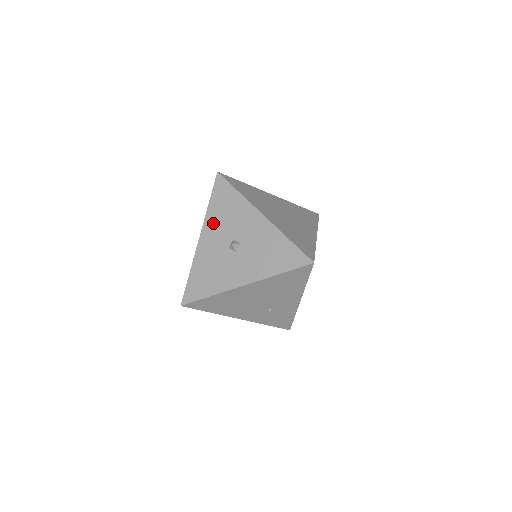
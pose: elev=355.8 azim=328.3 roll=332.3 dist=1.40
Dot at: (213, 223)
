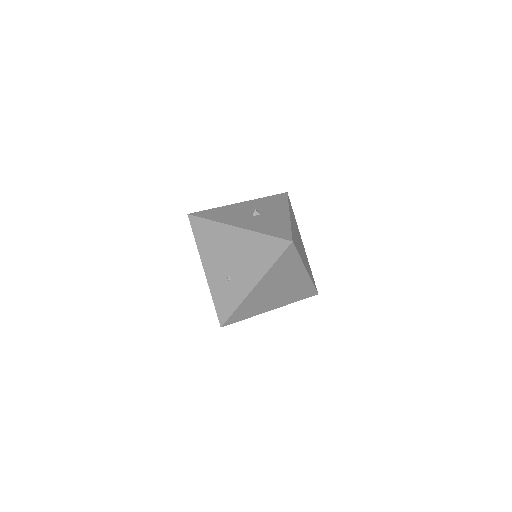
Dot at: (256, 202)
